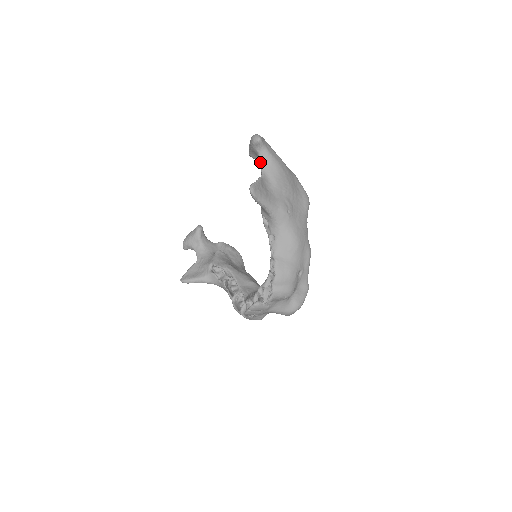
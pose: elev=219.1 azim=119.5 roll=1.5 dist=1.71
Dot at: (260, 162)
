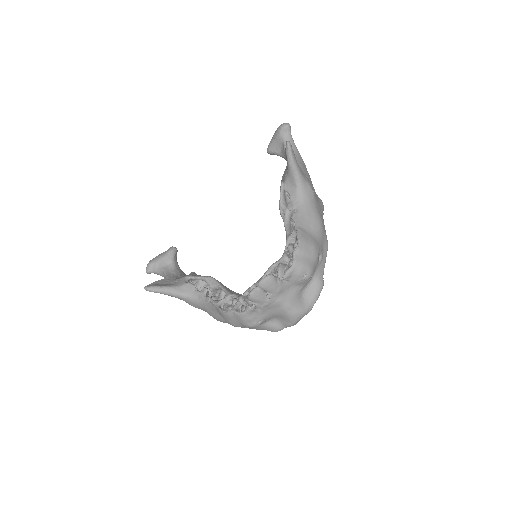
Dot at: (285, 147)
